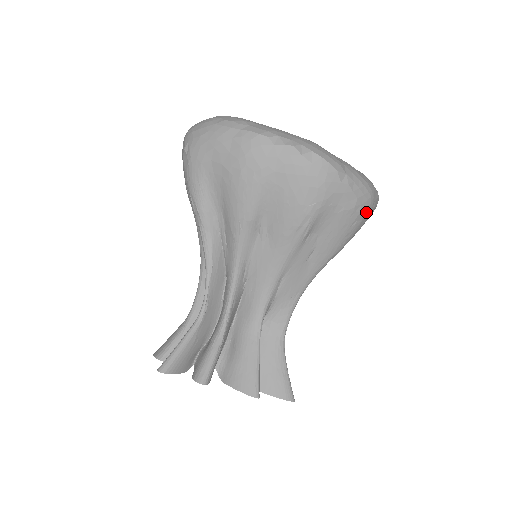
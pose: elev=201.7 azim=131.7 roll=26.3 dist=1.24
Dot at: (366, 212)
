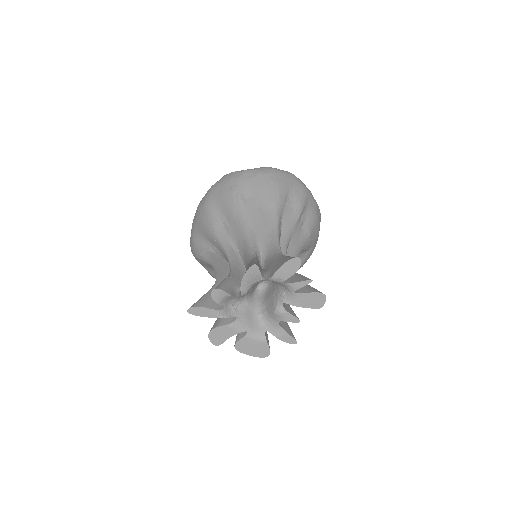
Dot at: (274, 173)
